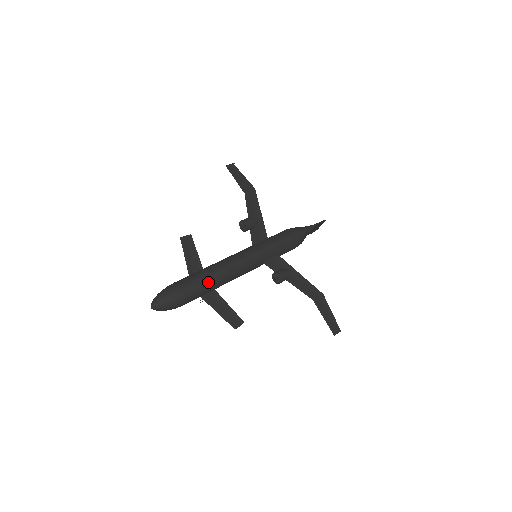
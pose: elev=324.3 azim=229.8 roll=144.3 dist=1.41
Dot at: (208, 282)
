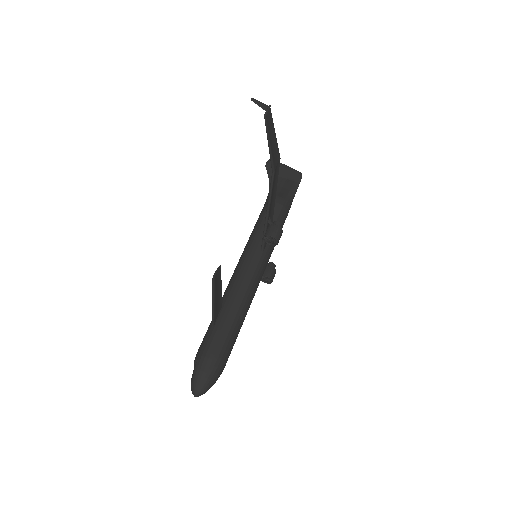
Dot at: (238, 333)
